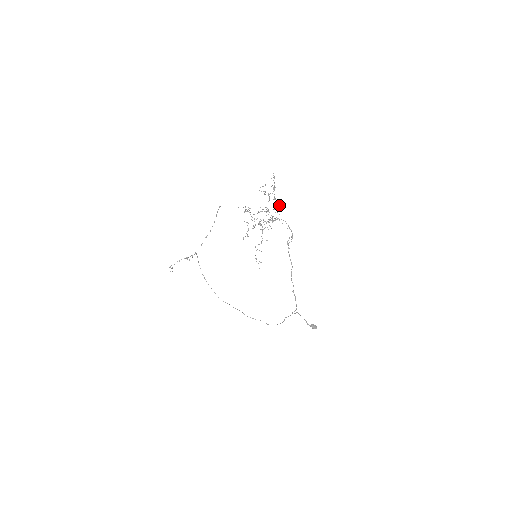
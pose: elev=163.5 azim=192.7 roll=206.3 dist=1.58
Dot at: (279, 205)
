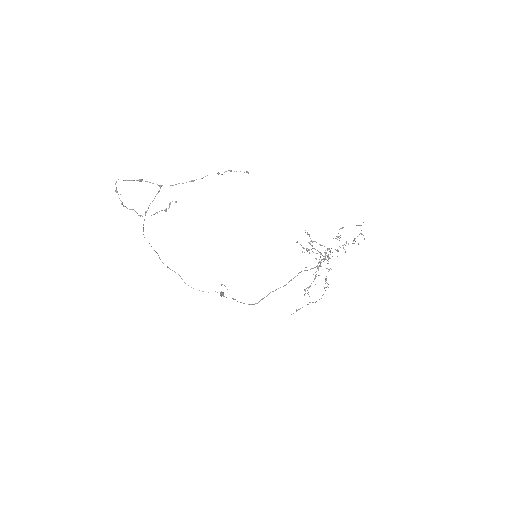
Dot at: occluded
